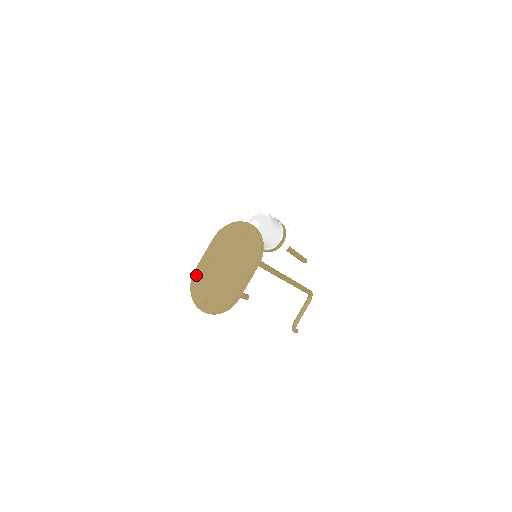
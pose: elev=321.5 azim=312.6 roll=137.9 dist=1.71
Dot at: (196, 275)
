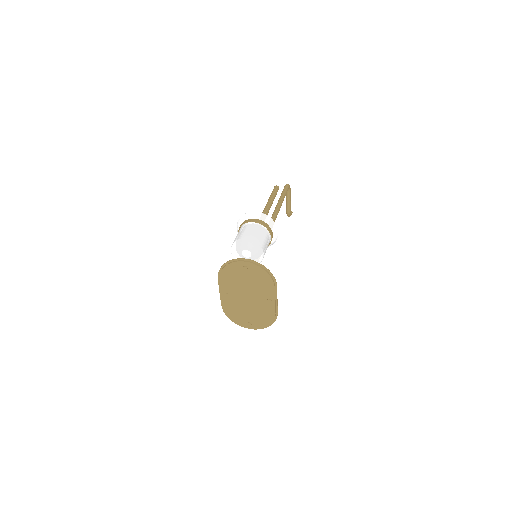
Dot at: (226, 310)
